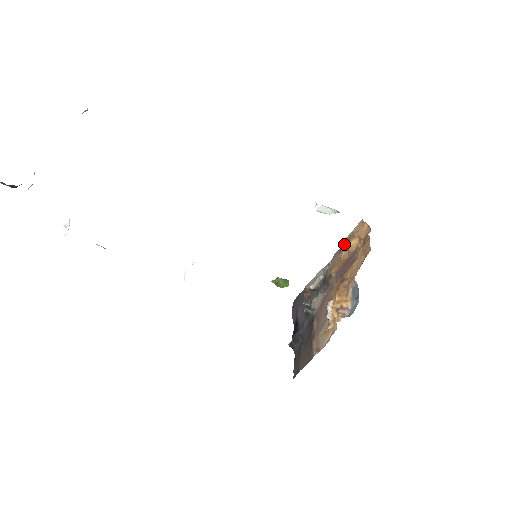
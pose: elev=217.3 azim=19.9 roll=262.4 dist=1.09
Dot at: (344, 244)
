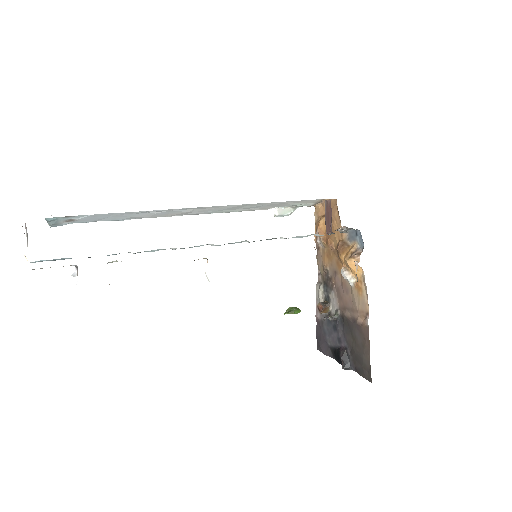
Dot at: (317, 238)
